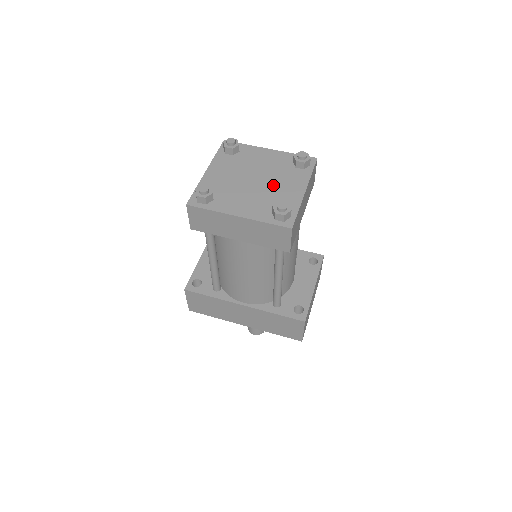
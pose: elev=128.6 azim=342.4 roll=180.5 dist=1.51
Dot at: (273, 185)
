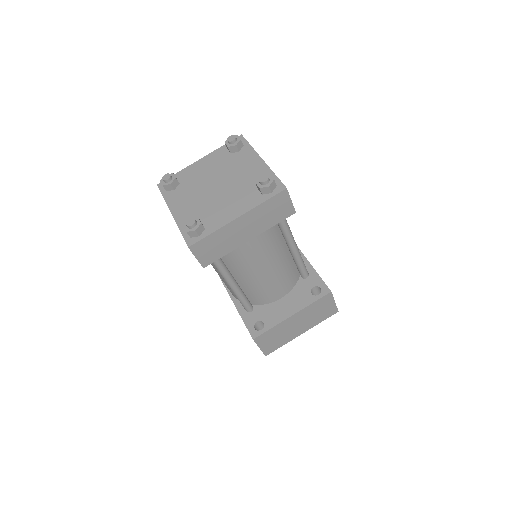
Dot at: (223, 198)
